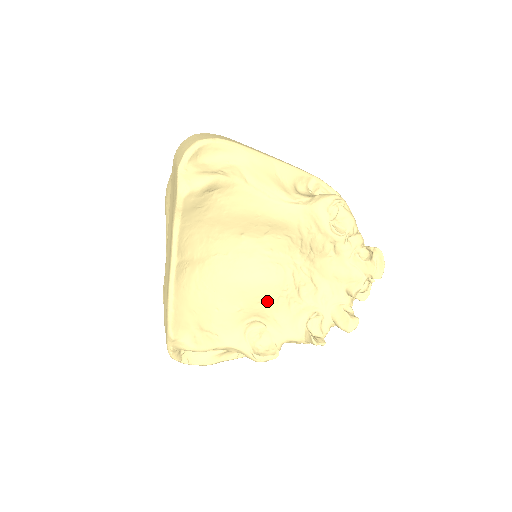
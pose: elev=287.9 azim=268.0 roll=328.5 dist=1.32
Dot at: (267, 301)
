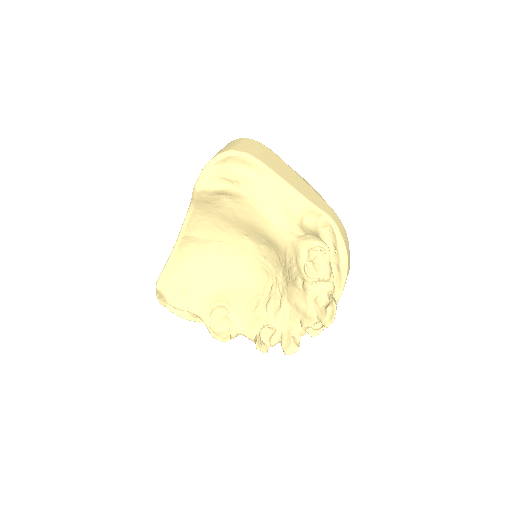
Dot at: (243, 296)
